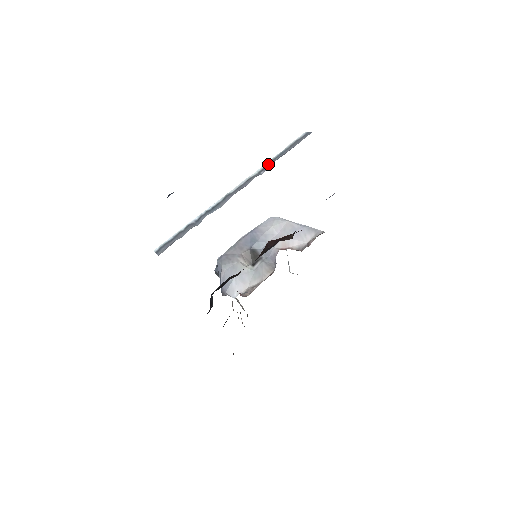
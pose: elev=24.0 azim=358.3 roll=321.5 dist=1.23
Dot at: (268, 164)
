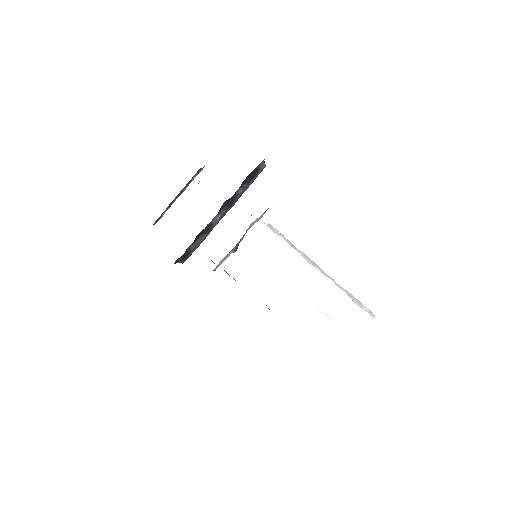
Dot at: occluded
